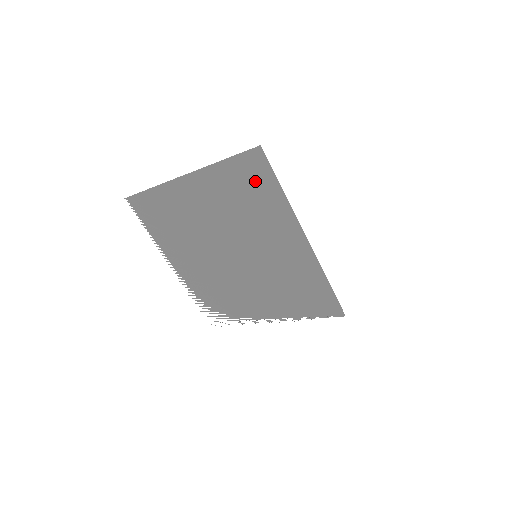
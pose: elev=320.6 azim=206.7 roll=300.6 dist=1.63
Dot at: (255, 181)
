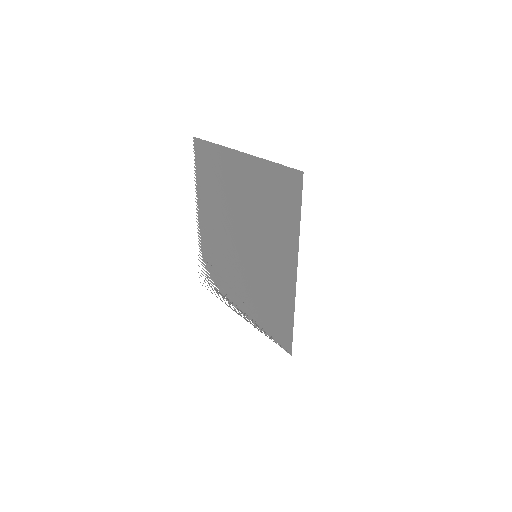
Dot at: (286, 197)
